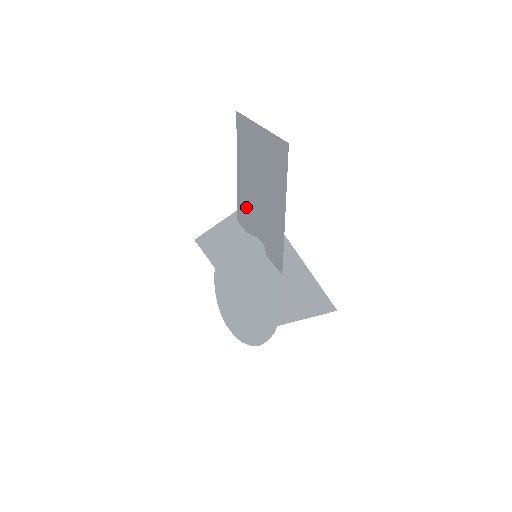
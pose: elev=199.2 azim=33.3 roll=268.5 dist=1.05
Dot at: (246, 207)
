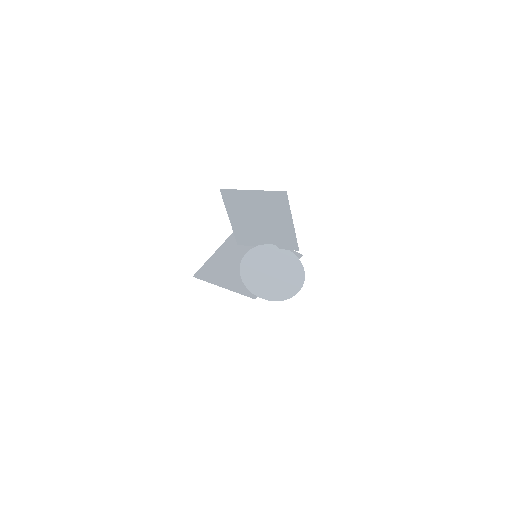
Dot at: (247, 234)
